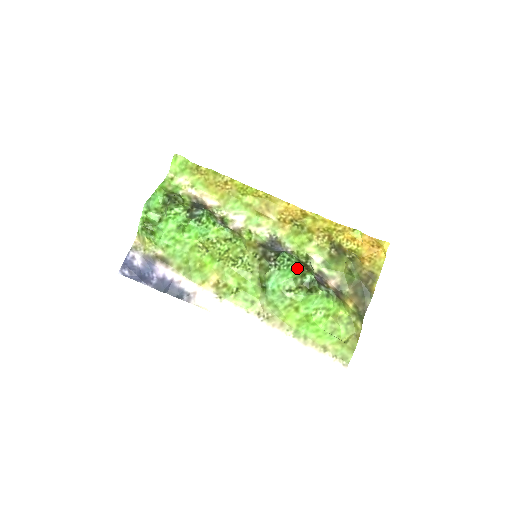
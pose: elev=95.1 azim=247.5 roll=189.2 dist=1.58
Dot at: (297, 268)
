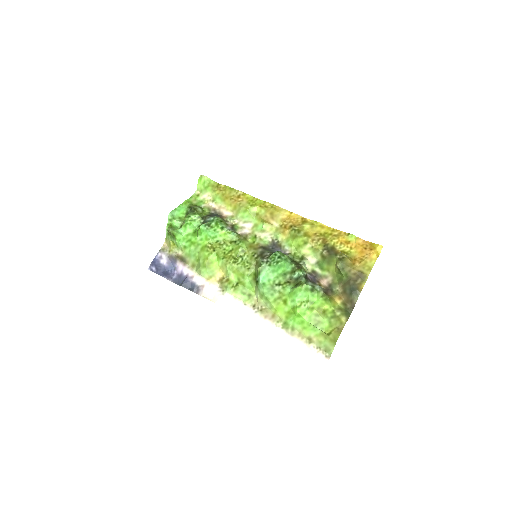
Dot at: (287, 265)
